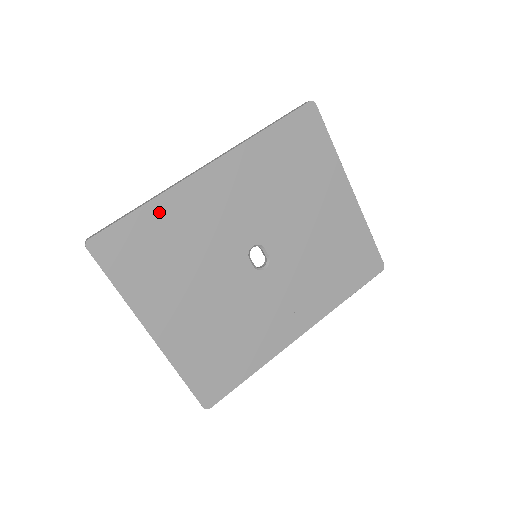
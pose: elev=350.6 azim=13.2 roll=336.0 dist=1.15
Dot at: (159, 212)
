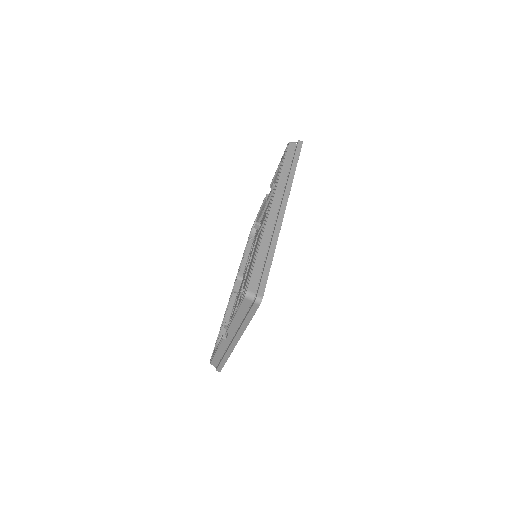
Dot at: occluded
